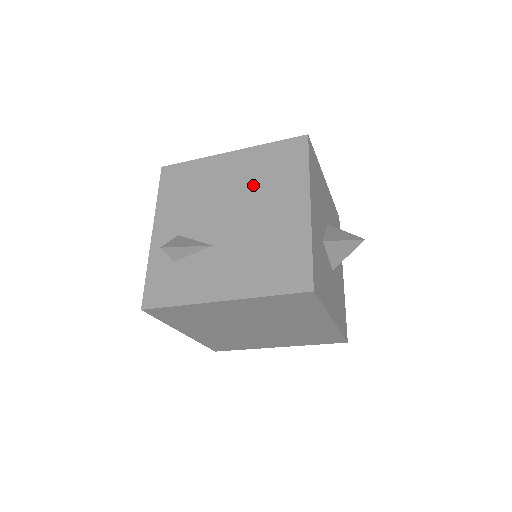
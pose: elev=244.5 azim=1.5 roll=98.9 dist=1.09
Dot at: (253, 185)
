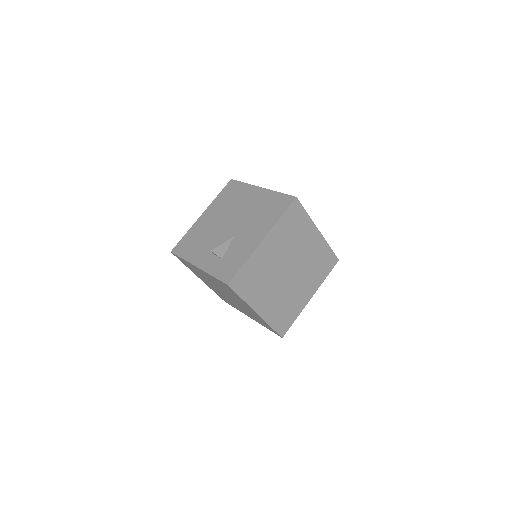
Dot at: (227, 209)
